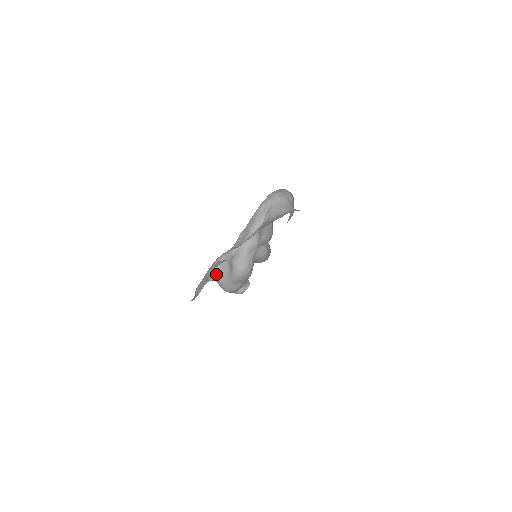
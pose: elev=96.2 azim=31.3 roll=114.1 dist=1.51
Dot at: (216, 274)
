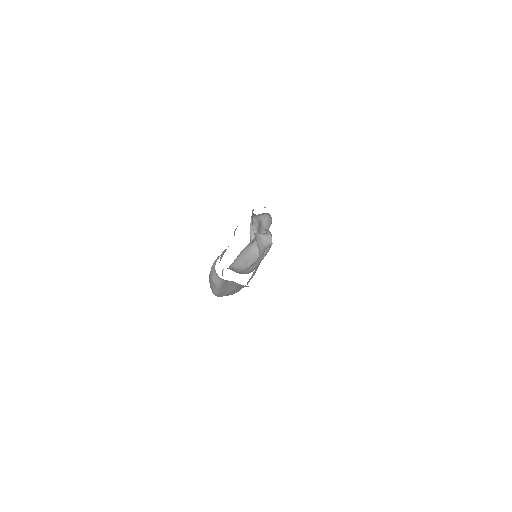
Dot at: occluded
